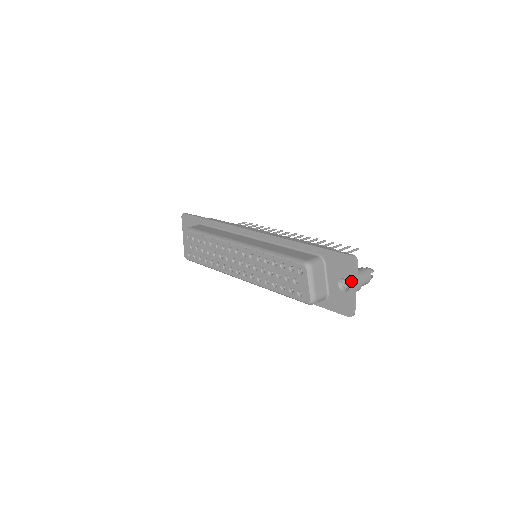
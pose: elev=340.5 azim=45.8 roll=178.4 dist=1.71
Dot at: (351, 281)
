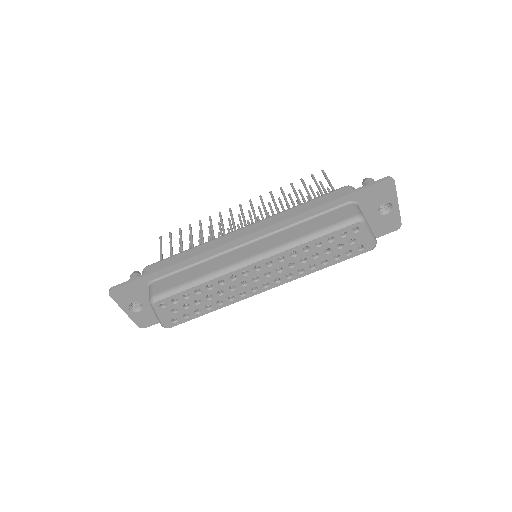
Dot at: (393, 200)
